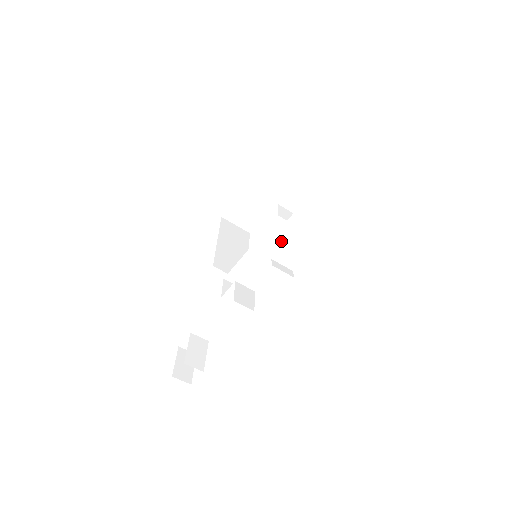
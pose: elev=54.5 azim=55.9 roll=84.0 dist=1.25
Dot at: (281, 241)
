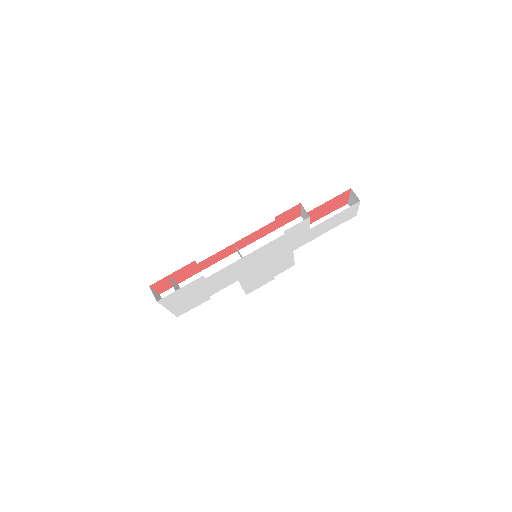
Dot at: (281, 233)
